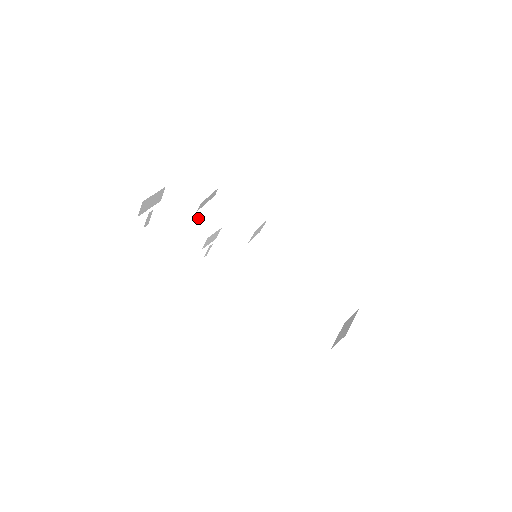
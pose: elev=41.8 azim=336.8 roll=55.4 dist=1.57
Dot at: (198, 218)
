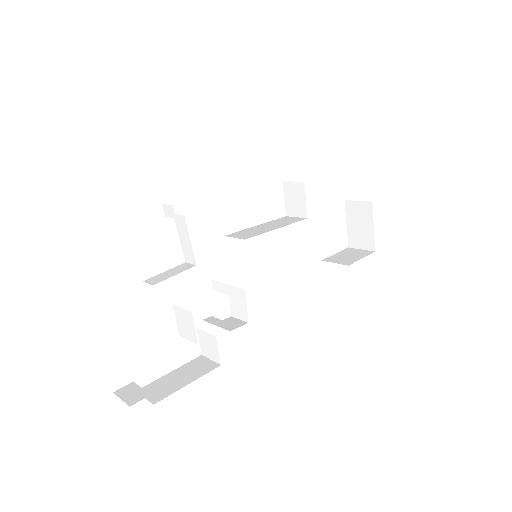
Dot at: occluded
